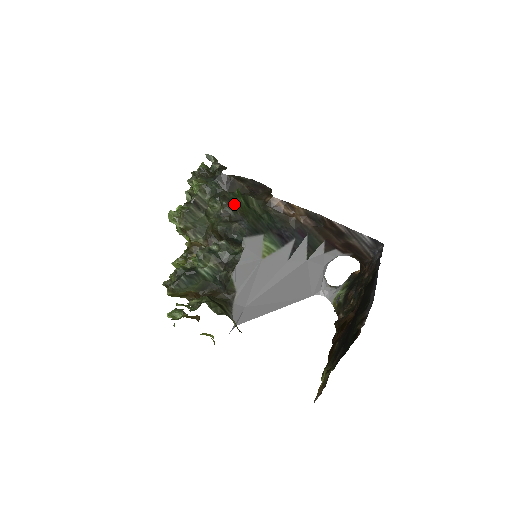
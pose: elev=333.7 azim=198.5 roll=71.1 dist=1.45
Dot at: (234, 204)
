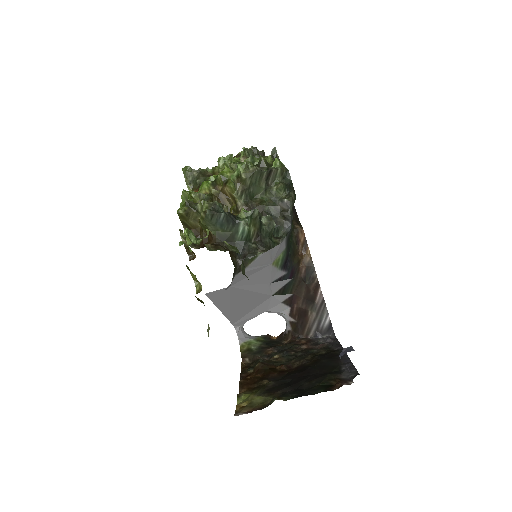
Dot at: occluded
